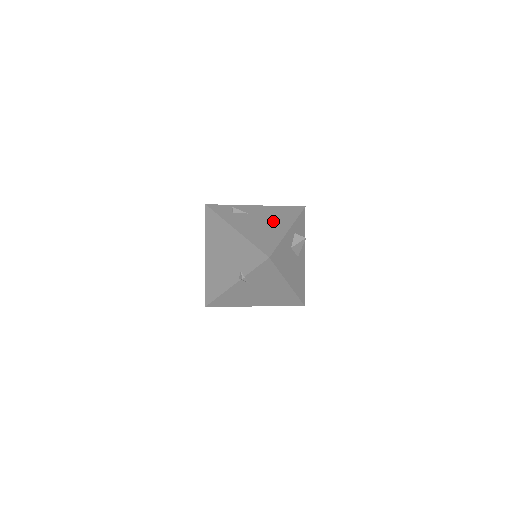
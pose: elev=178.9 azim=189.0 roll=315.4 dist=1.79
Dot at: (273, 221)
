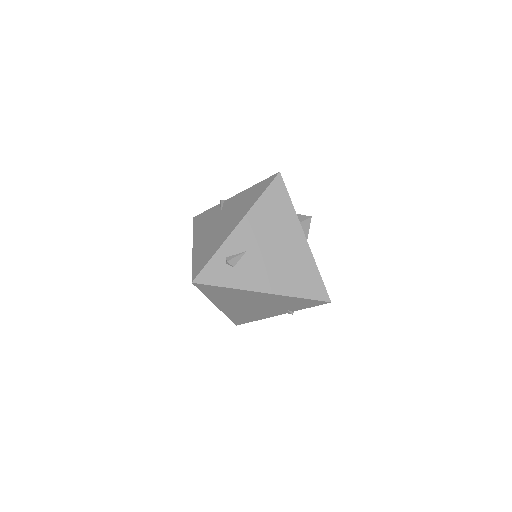
Dot at: (280, 239)
